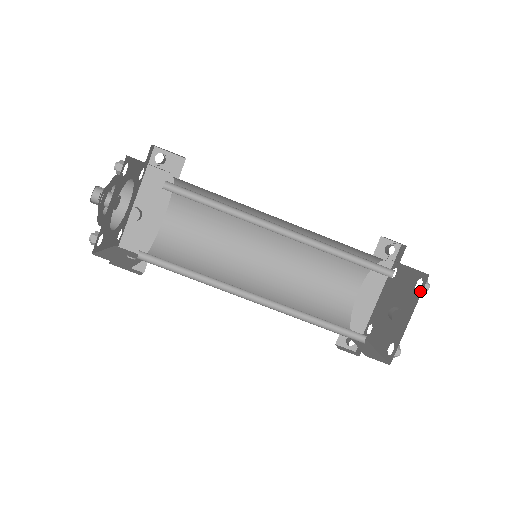
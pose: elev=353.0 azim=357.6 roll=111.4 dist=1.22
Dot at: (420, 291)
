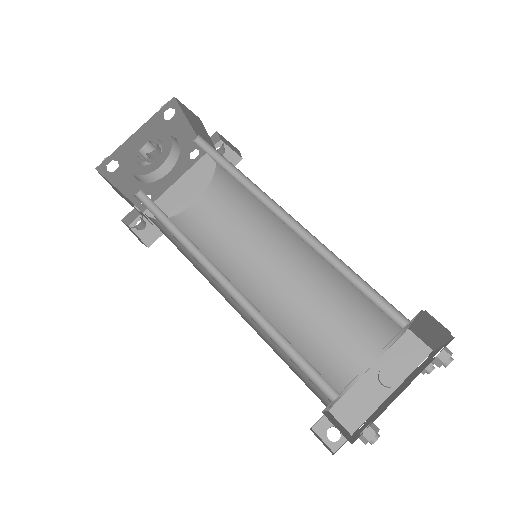
Dot at: (434, 357)
